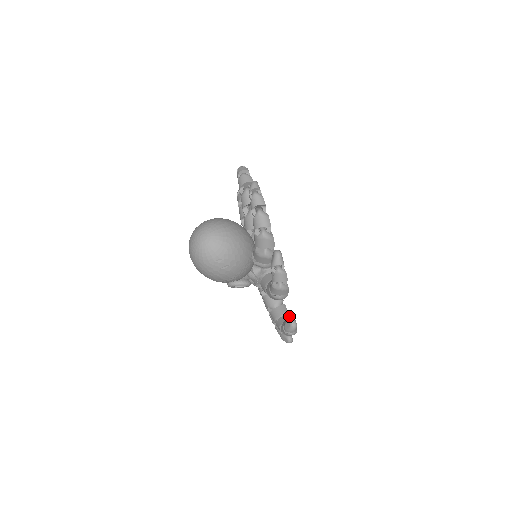
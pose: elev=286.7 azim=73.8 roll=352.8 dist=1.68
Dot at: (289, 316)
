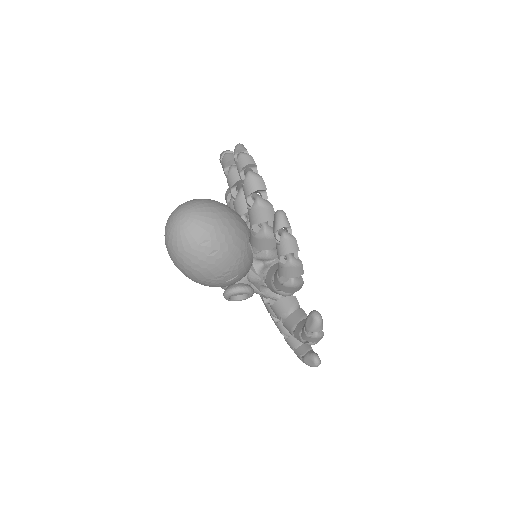
Dot at: occluded
